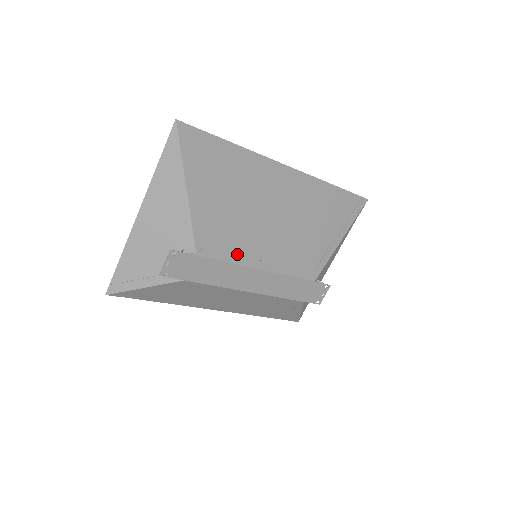
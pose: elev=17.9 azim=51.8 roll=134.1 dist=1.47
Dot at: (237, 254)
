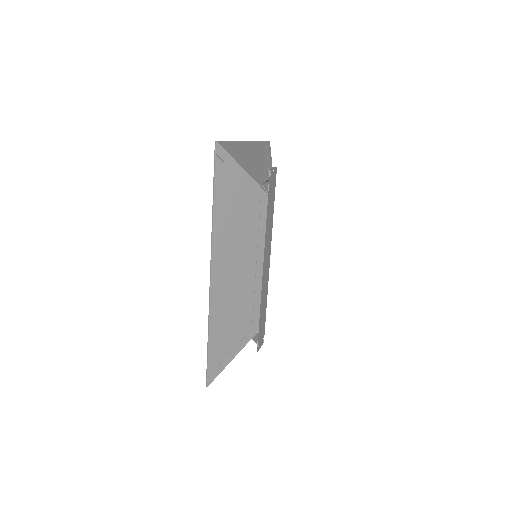
Dot at: occluded
